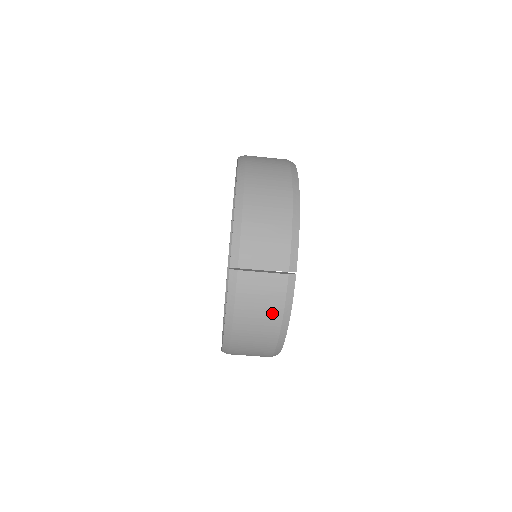
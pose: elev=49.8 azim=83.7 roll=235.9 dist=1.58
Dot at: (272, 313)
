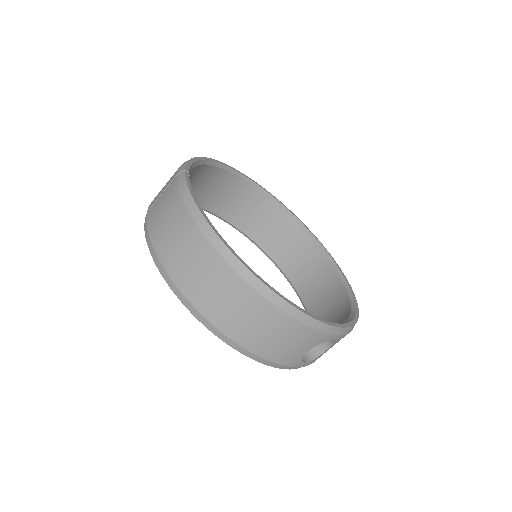
Dot at: (175, 209)
